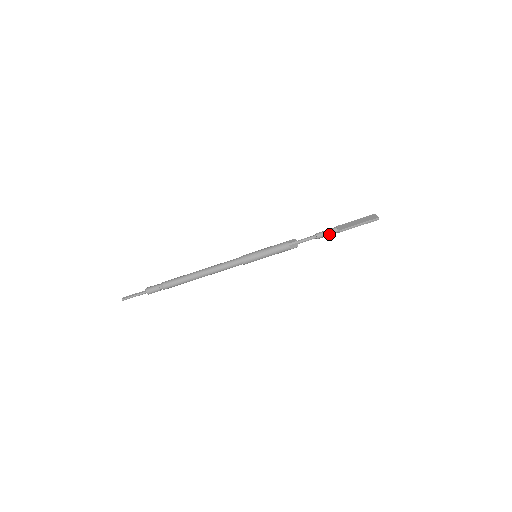
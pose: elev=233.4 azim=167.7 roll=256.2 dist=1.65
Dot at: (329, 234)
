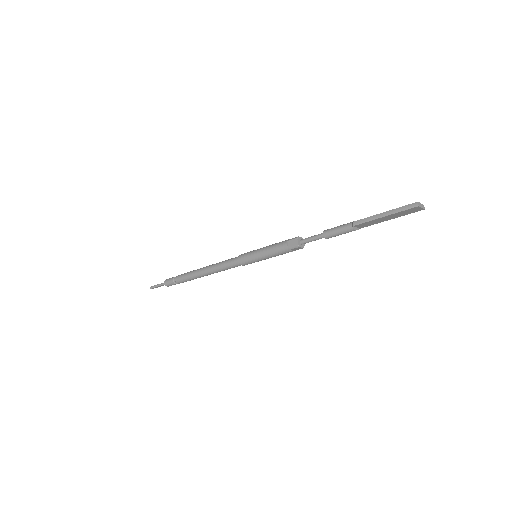
Dot at: (340, 229)
